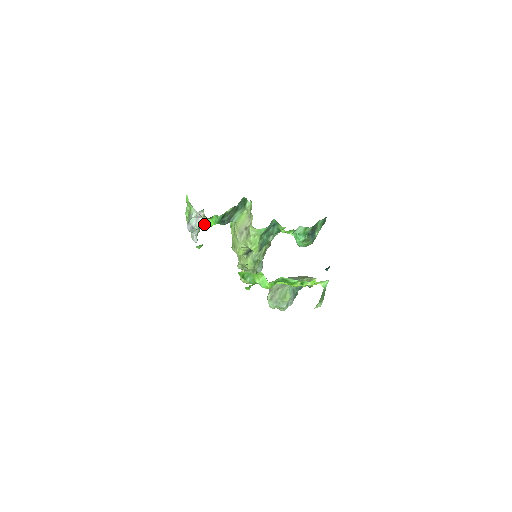
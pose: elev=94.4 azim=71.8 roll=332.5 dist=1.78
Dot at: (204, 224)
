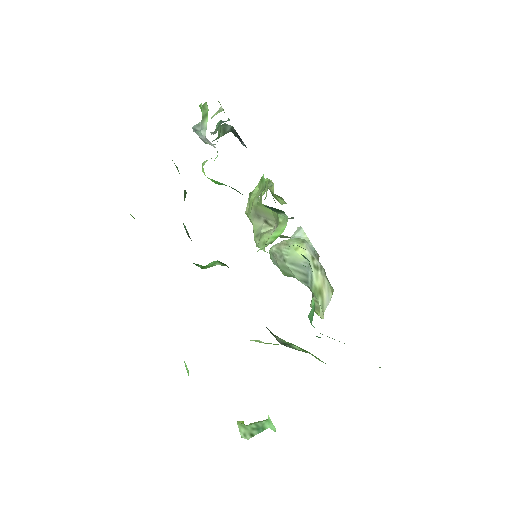
Dot at: (203, 169)
